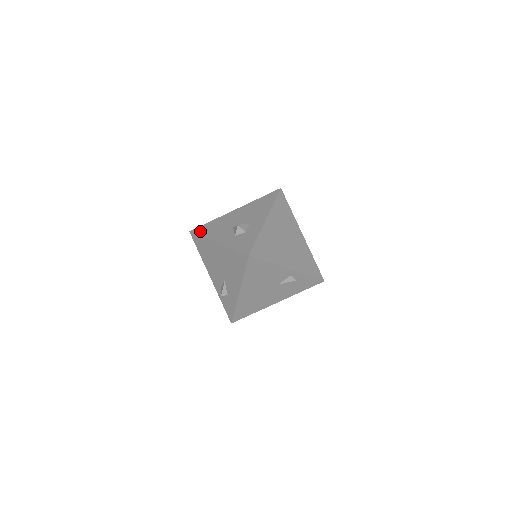
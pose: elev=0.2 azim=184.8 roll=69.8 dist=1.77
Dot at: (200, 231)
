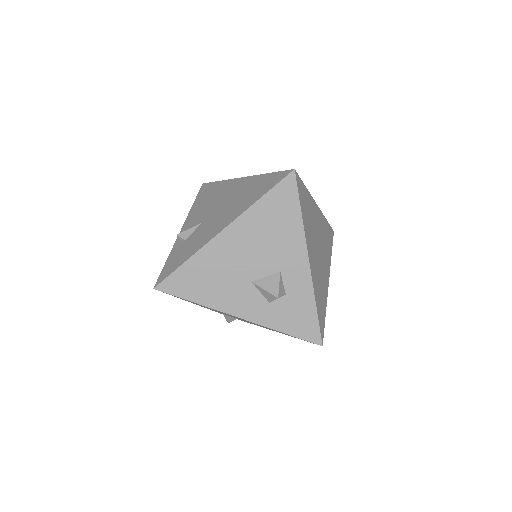
Dot at: (181, 290)
